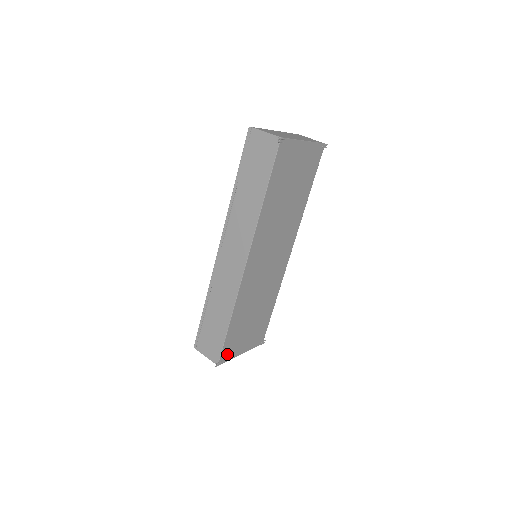
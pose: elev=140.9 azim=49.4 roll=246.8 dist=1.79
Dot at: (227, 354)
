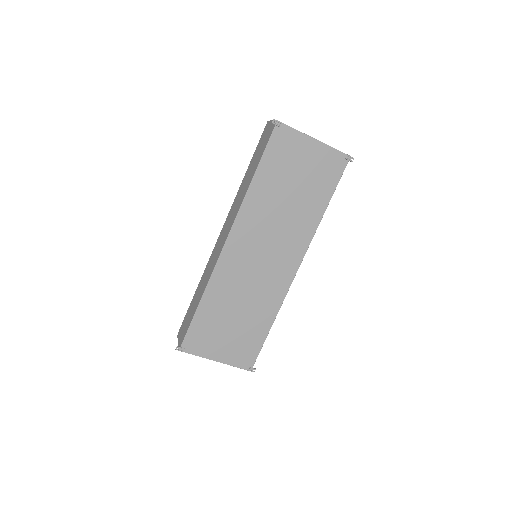
Dot at: (194, 345)
